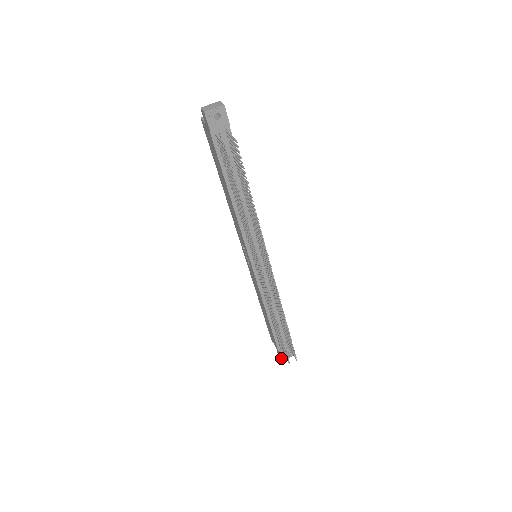
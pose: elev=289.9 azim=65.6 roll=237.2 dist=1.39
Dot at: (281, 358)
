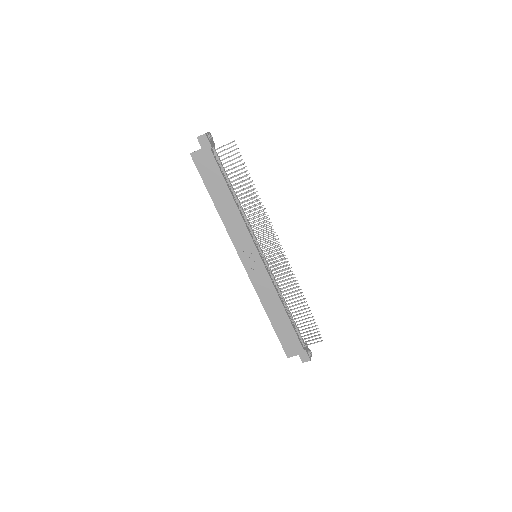
Dot at: (309, 357)
